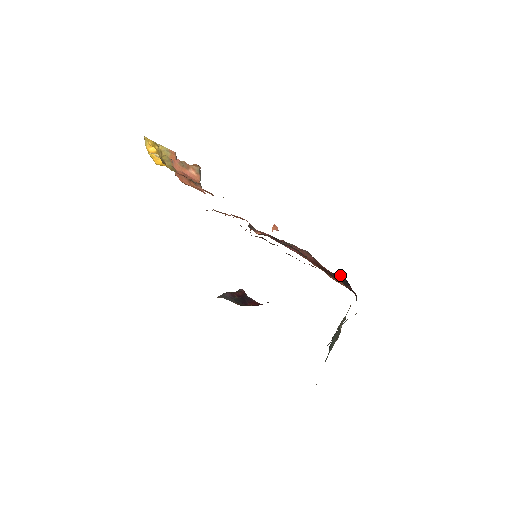
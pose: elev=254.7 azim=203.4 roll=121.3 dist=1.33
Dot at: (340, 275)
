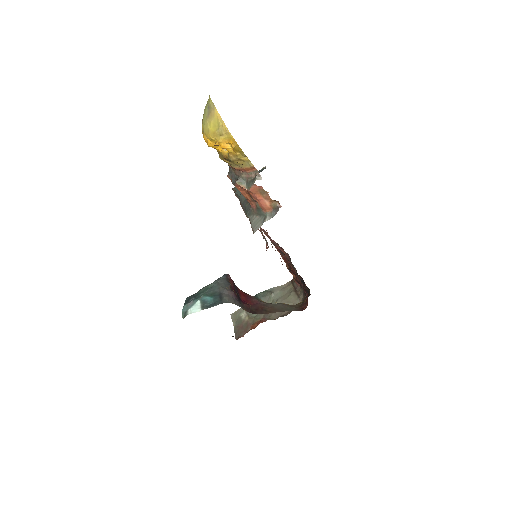
Dot at: occluded
